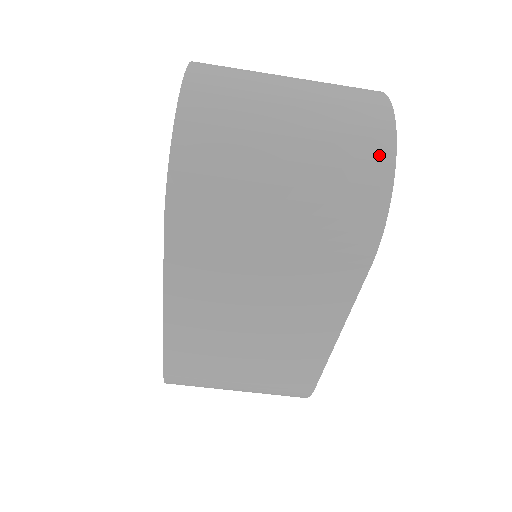
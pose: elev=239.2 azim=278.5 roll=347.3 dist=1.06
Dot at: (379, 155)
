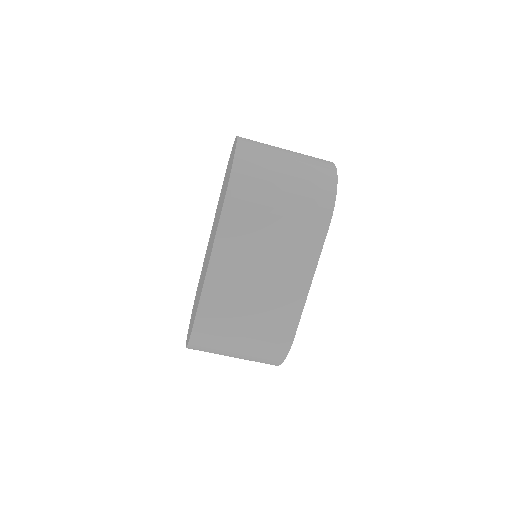
Dot at: (330, 174)
